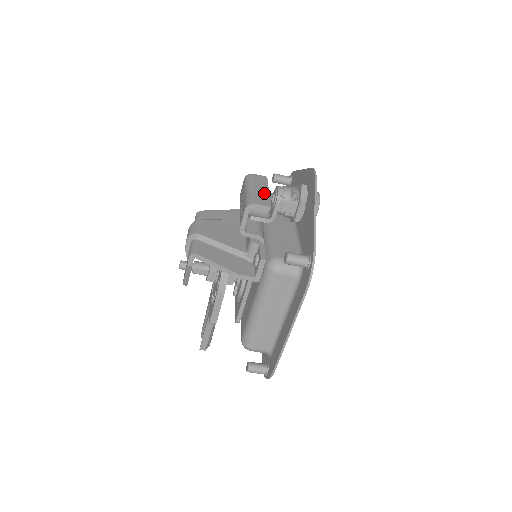
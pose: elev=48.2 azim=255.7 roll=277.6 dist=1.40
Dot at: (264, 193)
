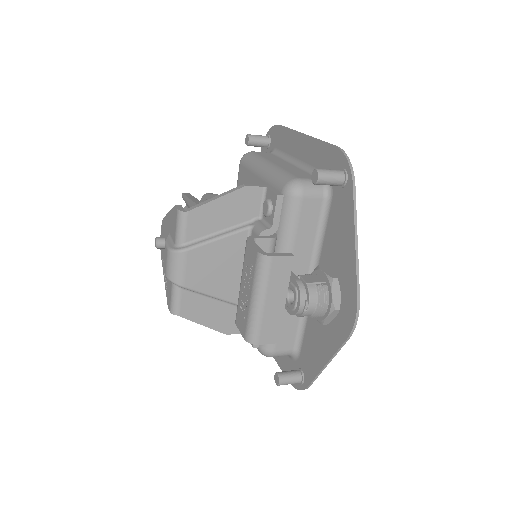
Dot at: (277, 312)
